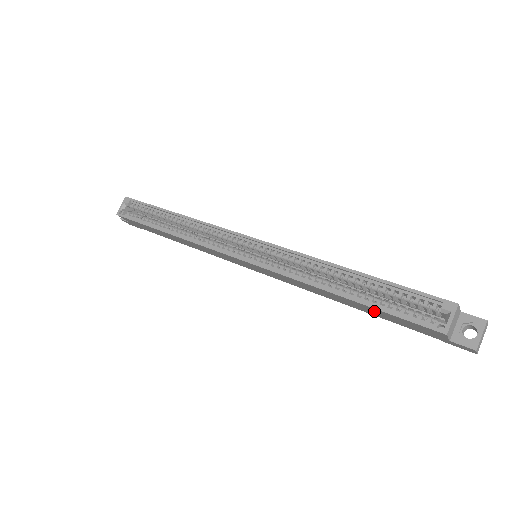
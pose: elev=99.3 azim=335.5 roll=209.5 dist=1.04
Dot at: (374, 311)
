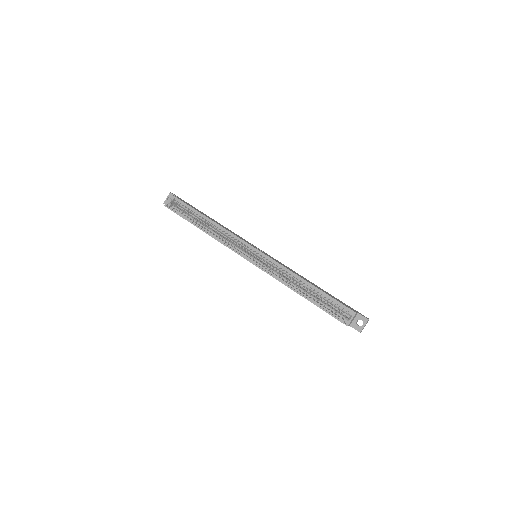
Dot at: occluded
